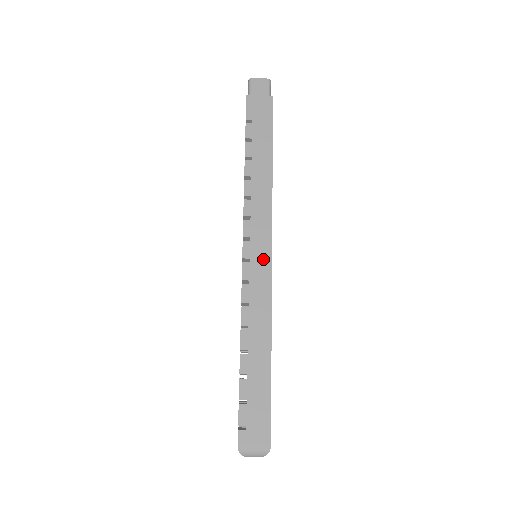
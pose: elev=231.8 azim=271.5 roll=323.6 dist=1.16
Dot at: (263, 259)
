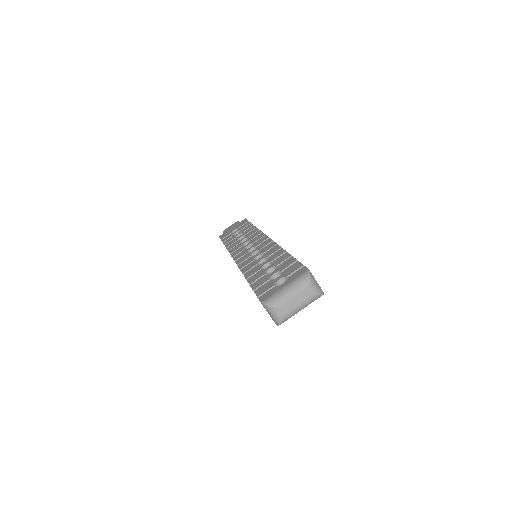
Dot at: occluded
